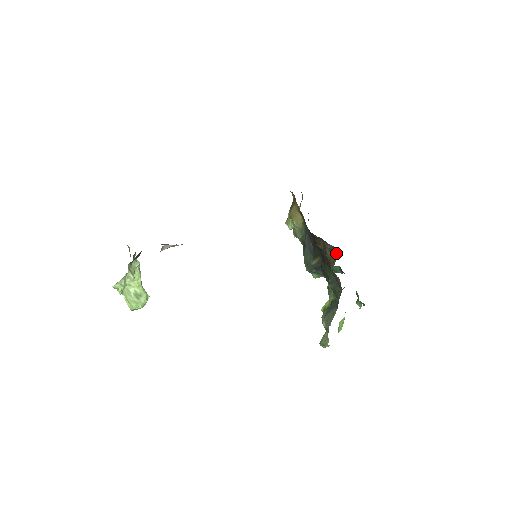
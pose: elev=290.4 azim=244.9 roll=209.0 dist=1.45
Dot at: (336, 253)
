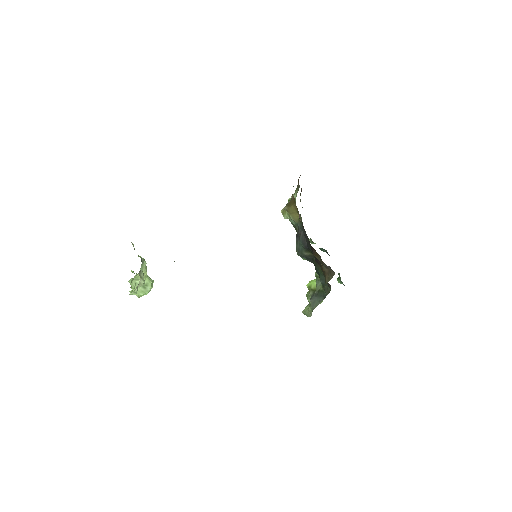
Dot at: (333, 274)
